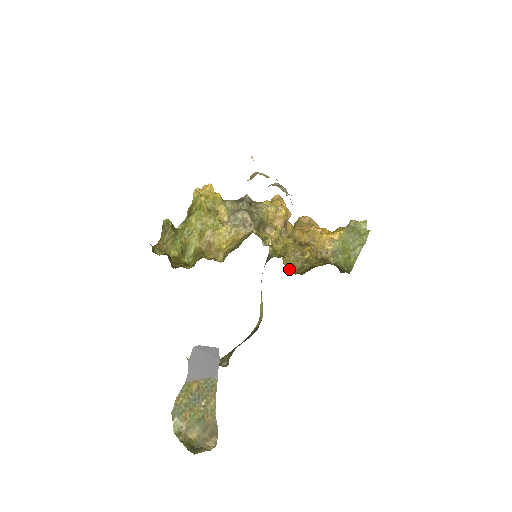
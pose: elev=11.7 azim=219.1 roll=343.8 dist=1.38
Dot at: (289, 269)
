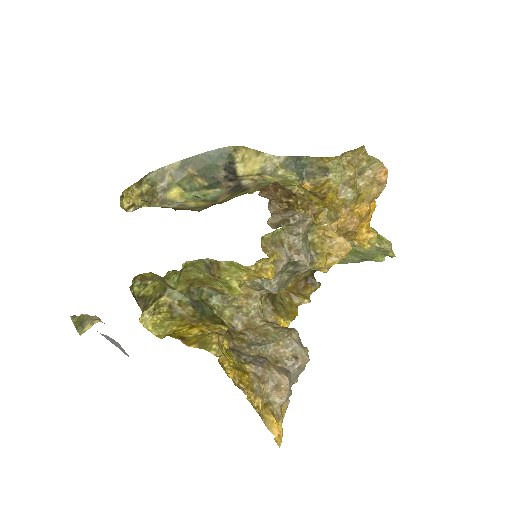
Dot at: occluded
